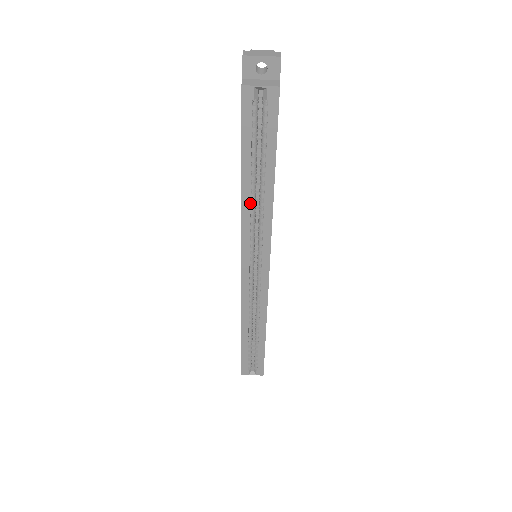
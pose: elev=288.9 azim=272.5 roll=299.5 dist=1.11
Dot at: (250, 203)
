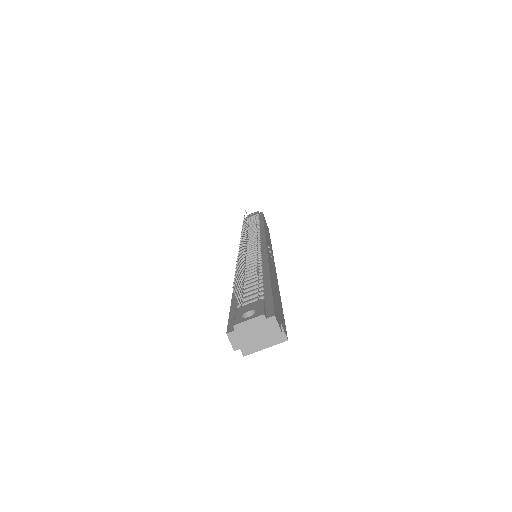
Dot at: occluded
